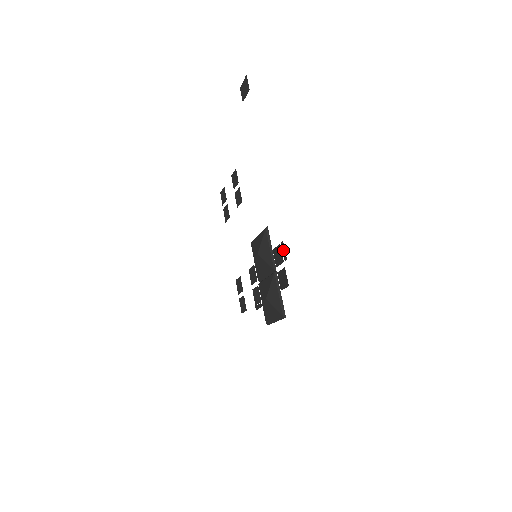
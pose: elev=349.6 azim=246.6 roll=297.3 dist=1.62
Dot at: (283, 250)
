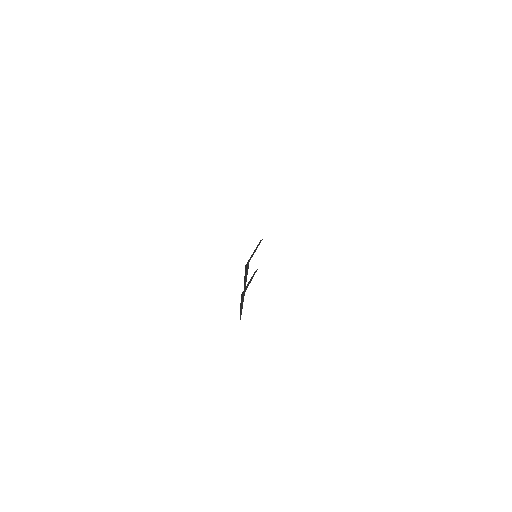
Dot at: occluded
